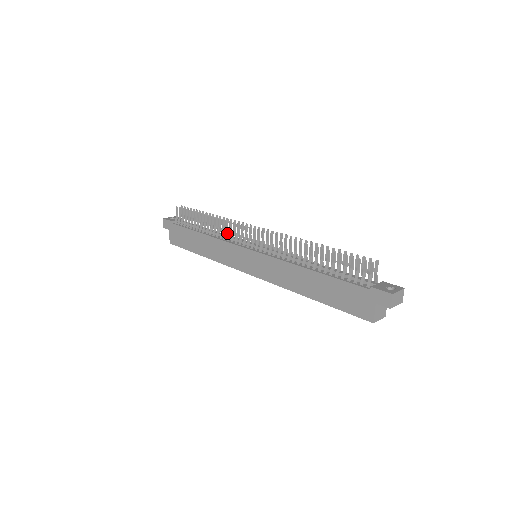
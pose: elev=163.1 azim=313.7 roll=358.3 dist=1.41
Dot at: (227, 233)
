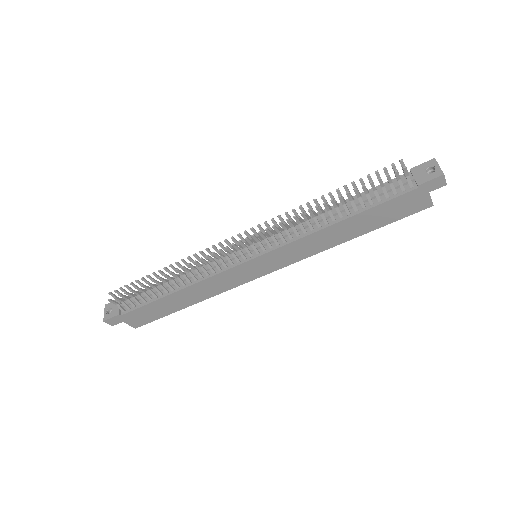
Dot at: (198, 267)
